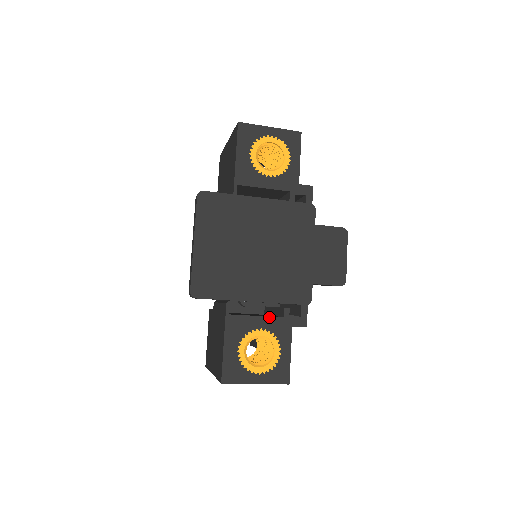
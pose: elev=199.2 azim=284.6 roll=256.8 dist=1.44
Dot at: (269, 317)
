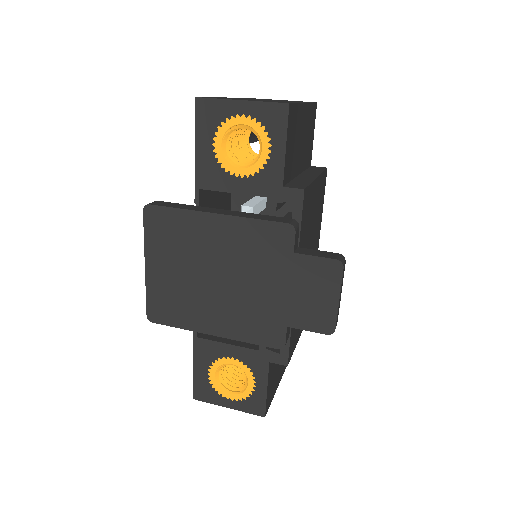
Dot at: (242, 347)
